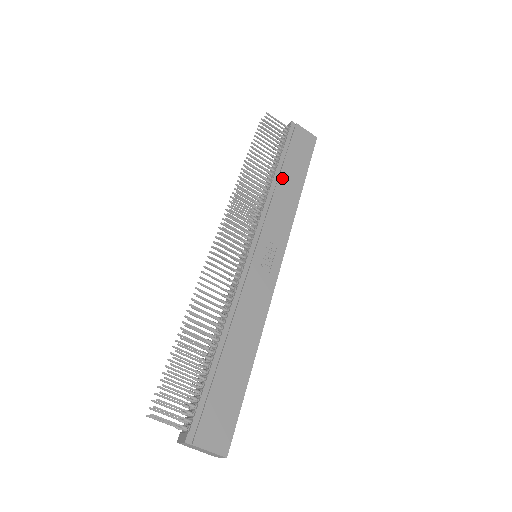
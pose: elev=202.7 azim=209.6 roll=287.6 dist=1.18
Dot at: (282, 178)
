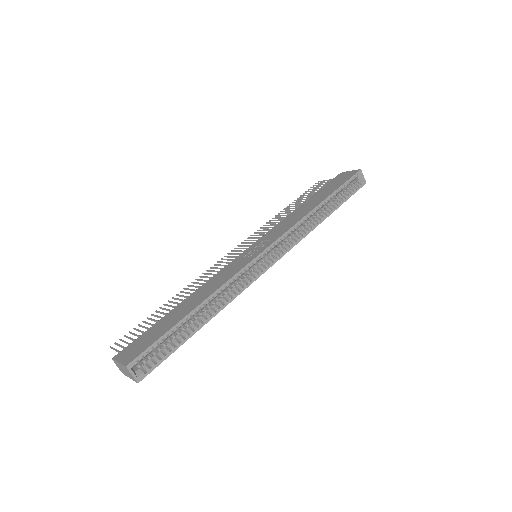
Dot at: (304, 205)
